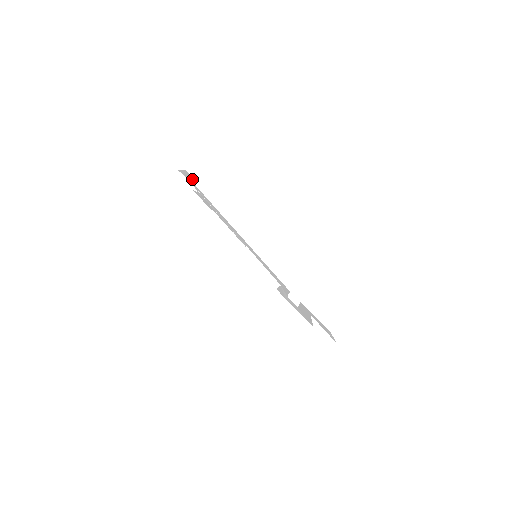
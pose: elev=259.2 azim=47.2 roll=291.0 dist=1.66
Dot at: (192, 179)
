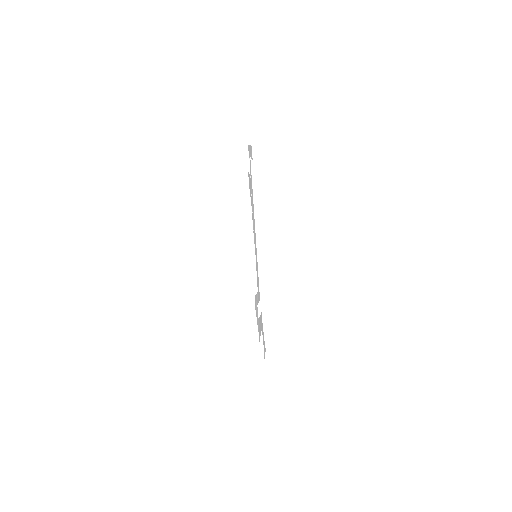
Dot at: (251, 157)
